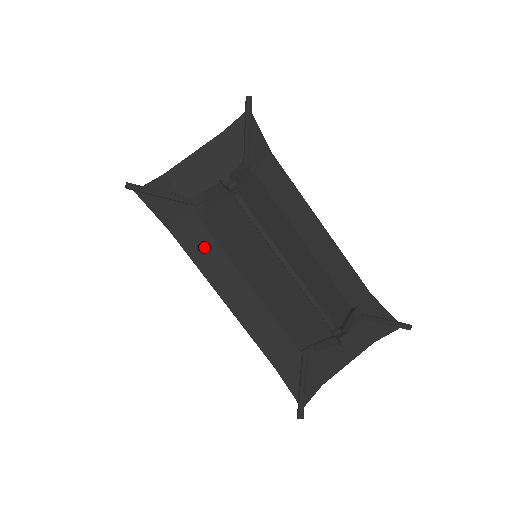
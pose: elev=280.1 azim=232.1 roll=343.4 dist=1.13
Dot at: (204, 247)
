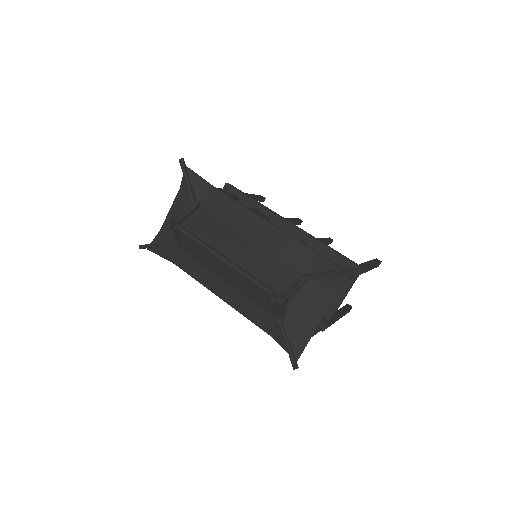
Dot at: (193, 267)
